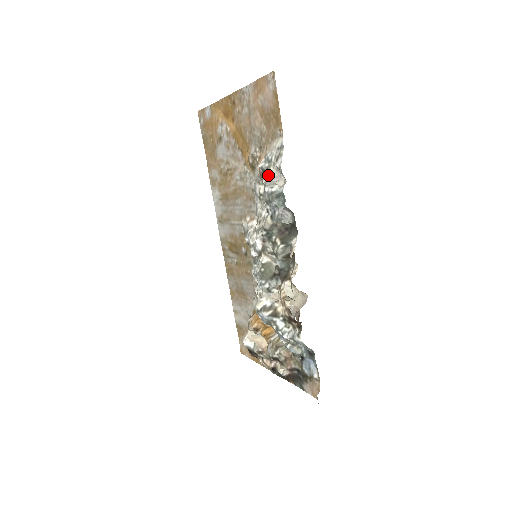
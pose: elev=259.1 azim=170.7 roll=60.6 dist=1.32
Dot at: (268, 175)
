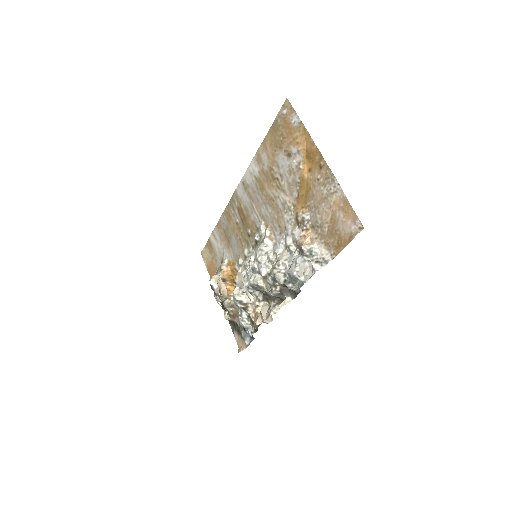
Dot at: (303, 259)
